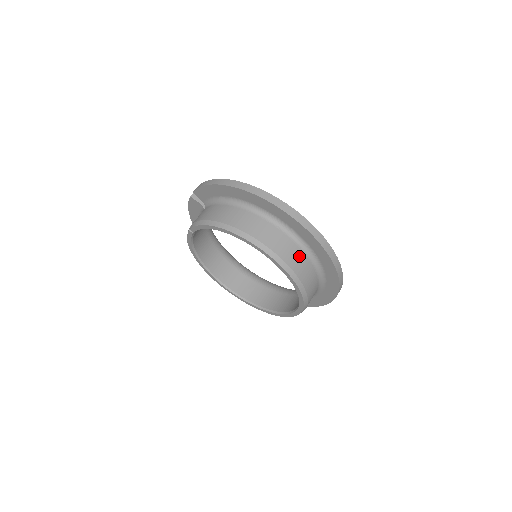
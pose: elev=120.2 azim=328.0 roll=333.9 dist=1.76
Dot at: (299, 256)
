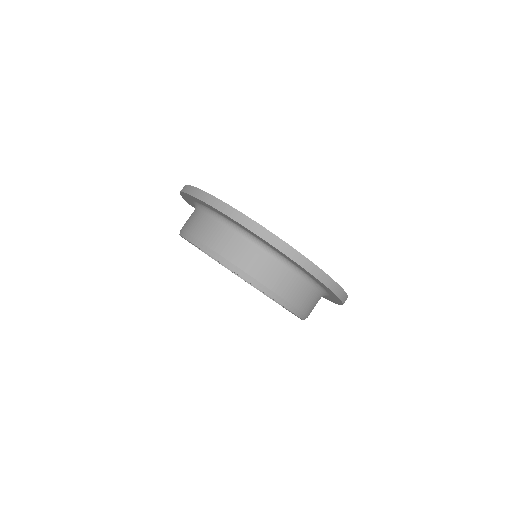
Dot at: (245, 249)
